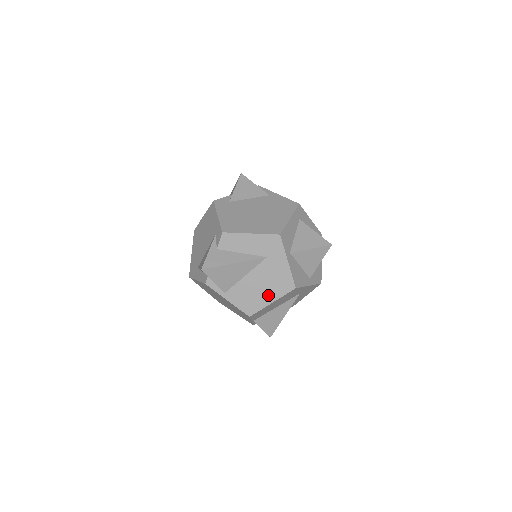
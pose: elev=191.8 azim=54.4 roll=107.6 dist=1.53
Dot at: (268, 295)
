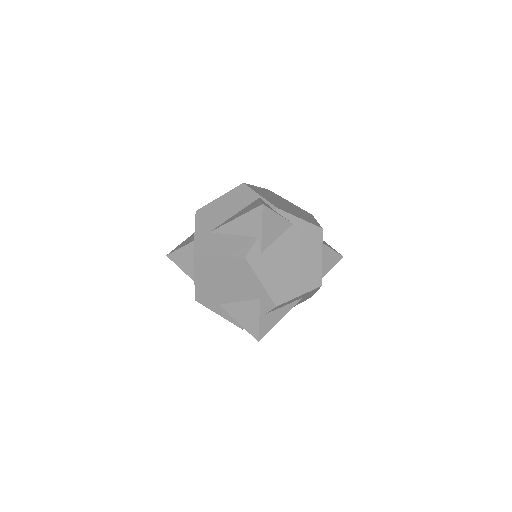
Dot at: occluded
